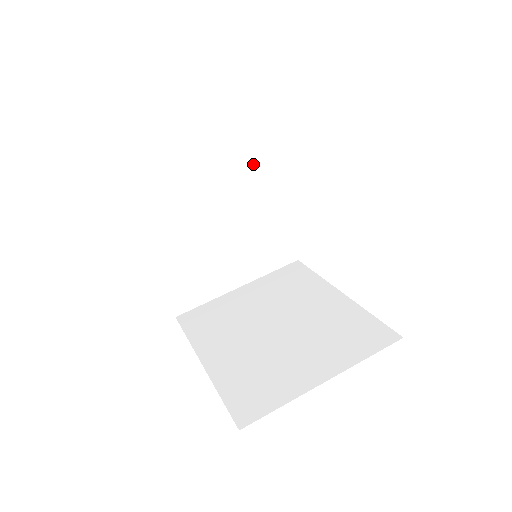
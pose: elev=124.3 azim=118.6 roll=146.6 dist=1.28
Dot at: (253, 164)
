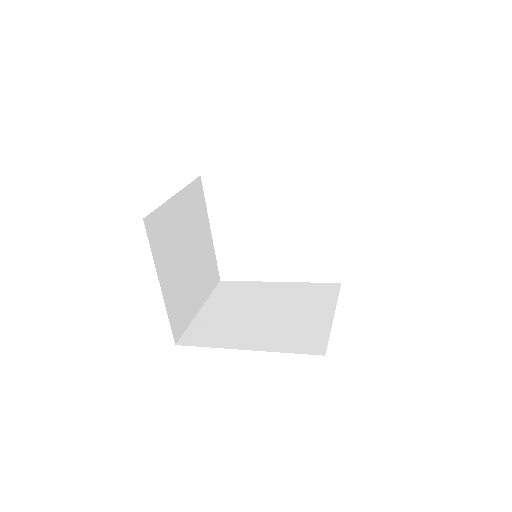
Dot at: (197, 205)
